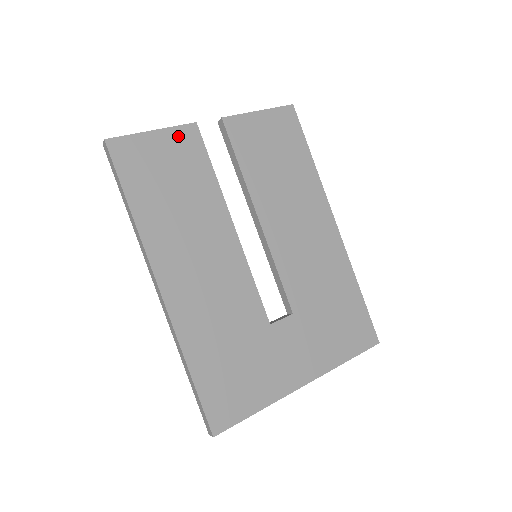
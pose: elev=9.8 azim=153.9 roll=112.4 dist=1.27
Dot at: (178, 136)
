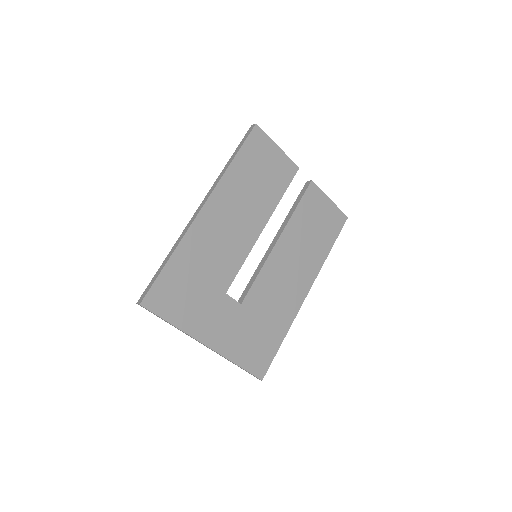
Dot at: (286, 162)
